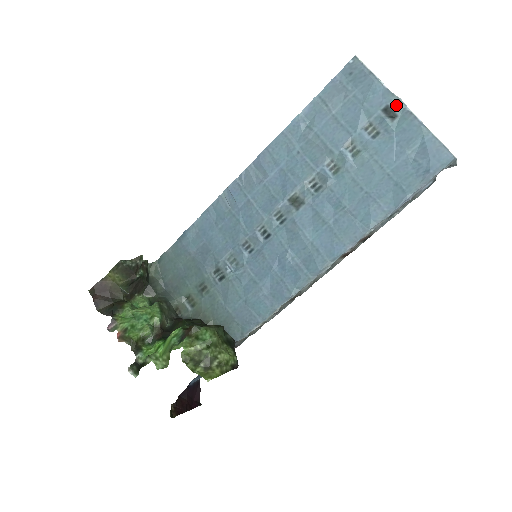
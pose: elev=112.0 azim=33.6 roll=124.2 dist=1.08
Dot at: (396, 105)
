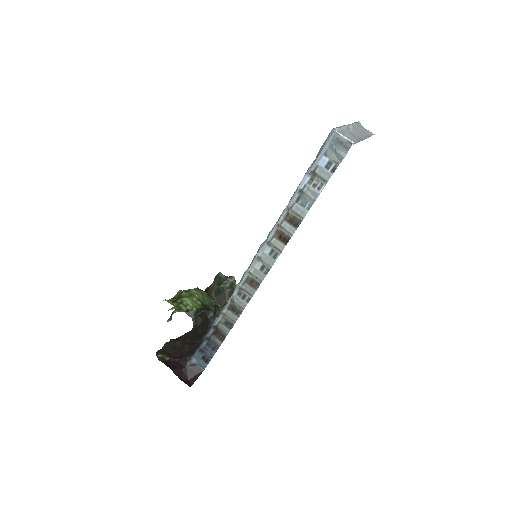
Dot at: occluded
